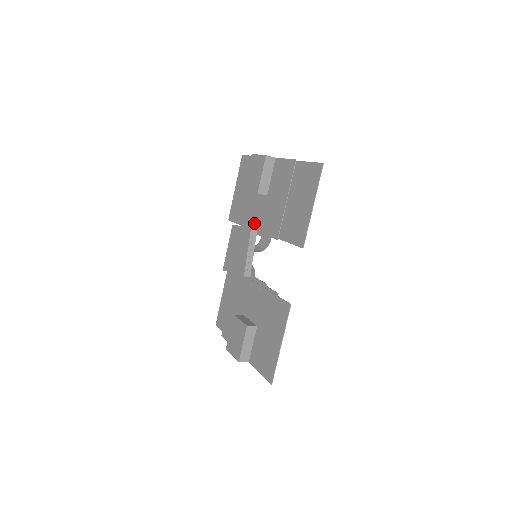
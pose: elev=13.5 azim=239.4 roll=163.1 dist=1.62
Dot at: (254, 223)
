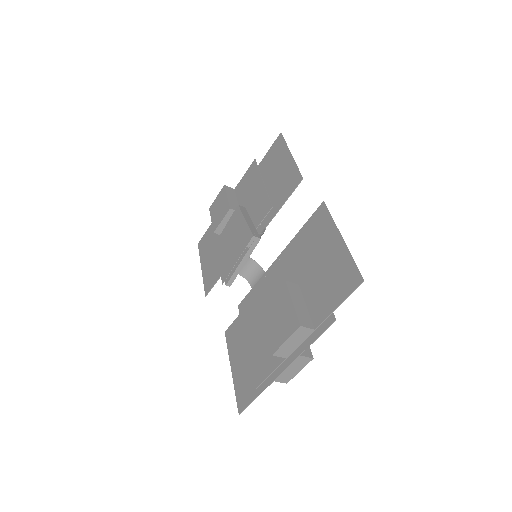
Dot at: occluded
